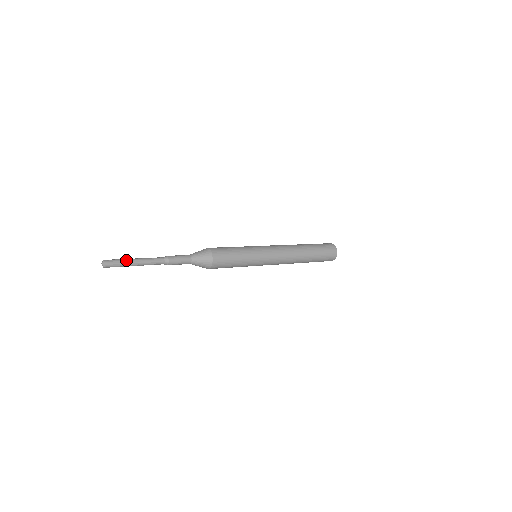
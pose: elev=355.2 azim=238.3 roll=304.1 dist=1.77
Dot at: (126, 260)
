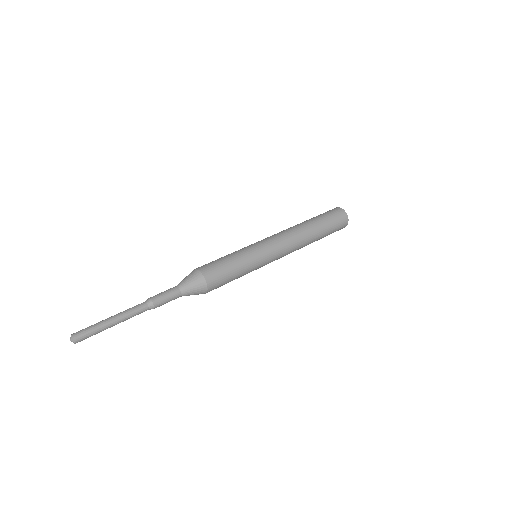
Dot at: (102, 328)
